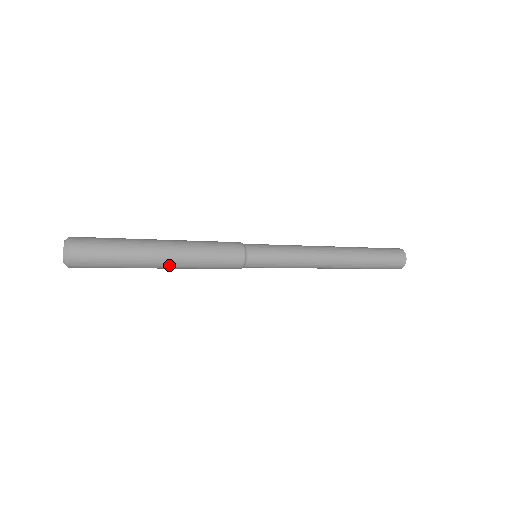
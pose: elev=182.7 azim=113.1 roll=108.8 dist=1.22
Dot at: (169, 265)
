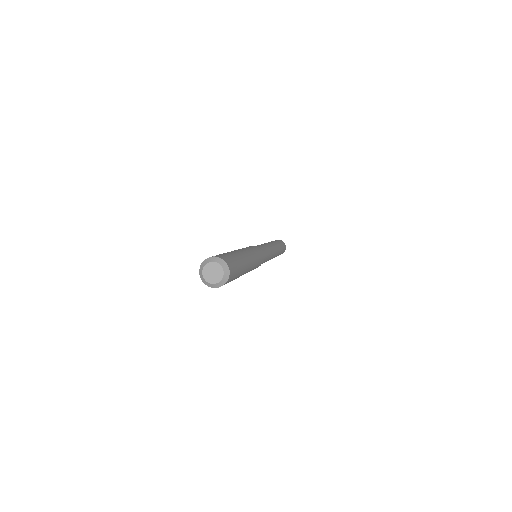
Dot at: occluded
